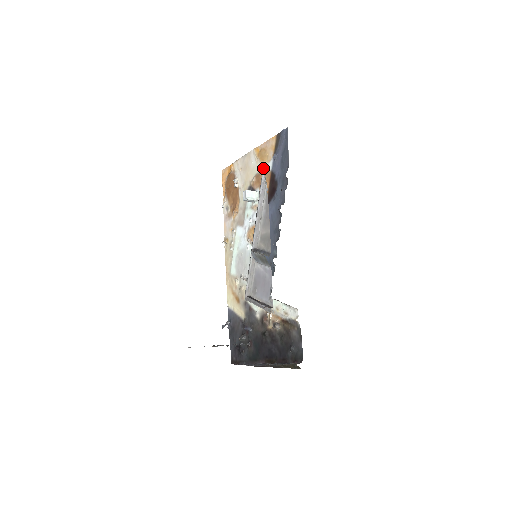
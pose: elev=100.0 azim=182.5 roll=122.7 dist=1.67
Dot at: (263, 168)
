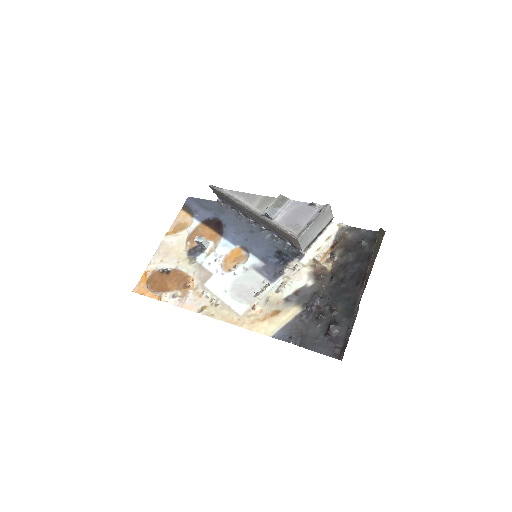
Dot at: (190, 230)
